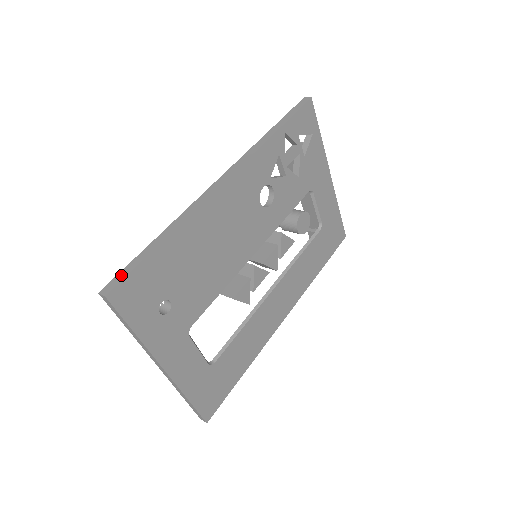
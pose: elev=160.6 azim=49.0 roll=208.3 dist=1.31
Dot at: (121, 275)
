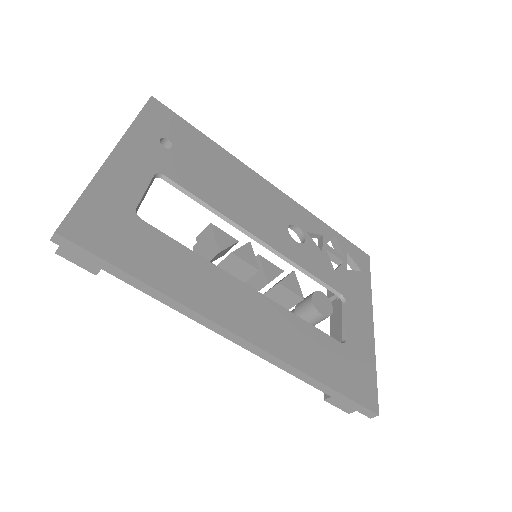
Dot at: occluded
